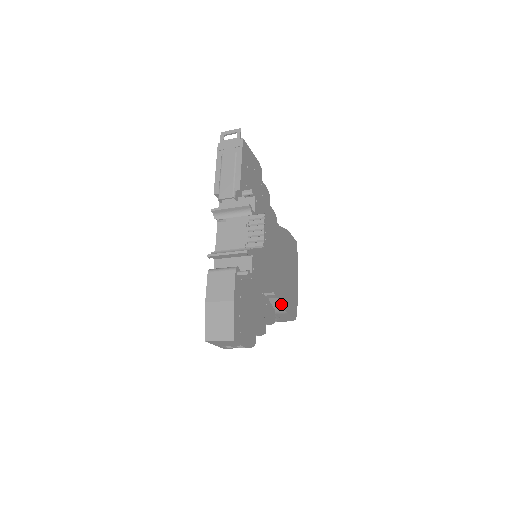
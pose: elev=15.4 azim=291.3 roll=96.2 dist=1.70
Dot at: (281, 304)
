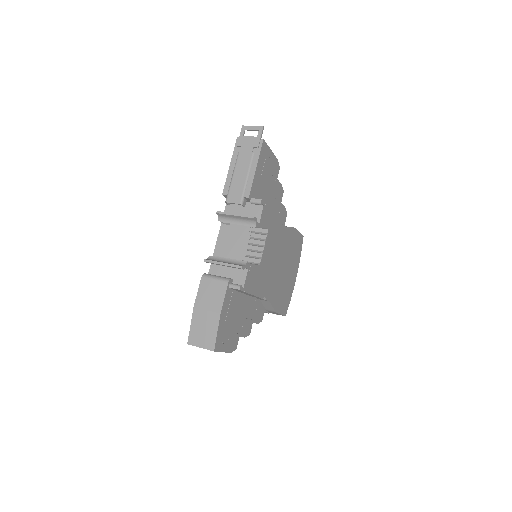
Dot at: (272, 306)
